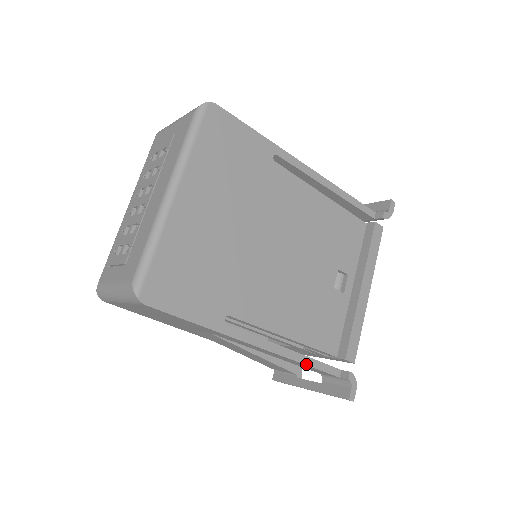
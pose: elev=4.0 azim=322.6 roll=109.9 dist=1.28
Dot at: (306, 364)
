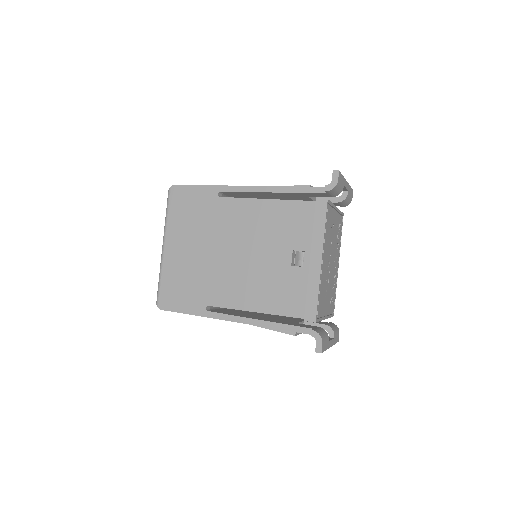
Dot at: (276, 328)
